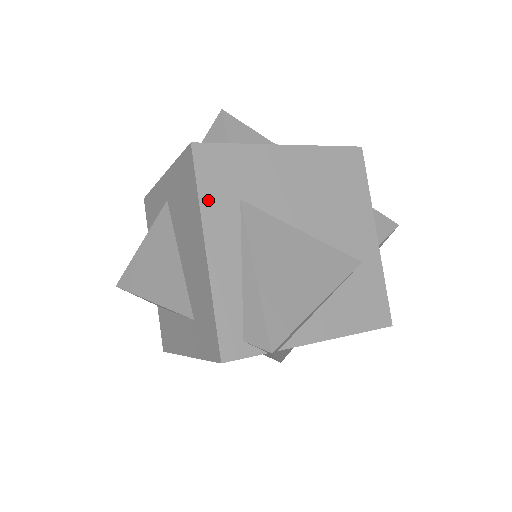
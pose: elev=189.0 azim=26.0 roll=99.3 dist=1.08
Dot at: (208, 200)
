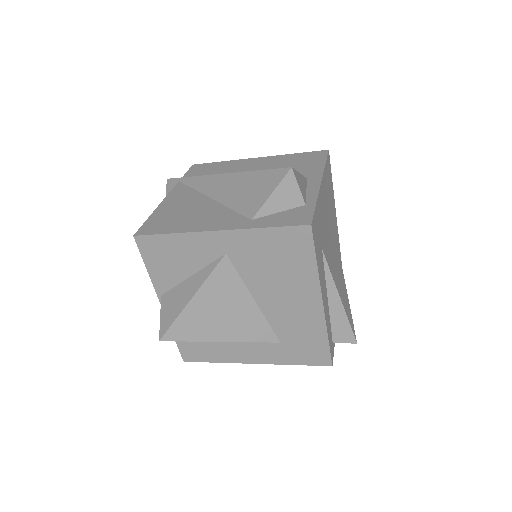
Dot at: (319, 264)
